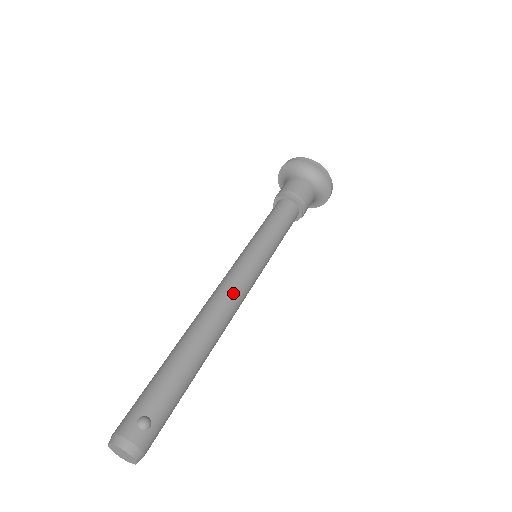
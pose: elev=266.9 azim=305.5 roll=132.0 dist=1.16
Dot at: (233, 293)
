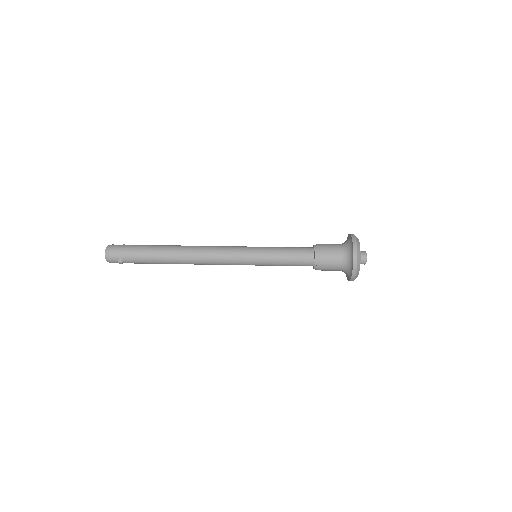
Dot at: (213, 263)
